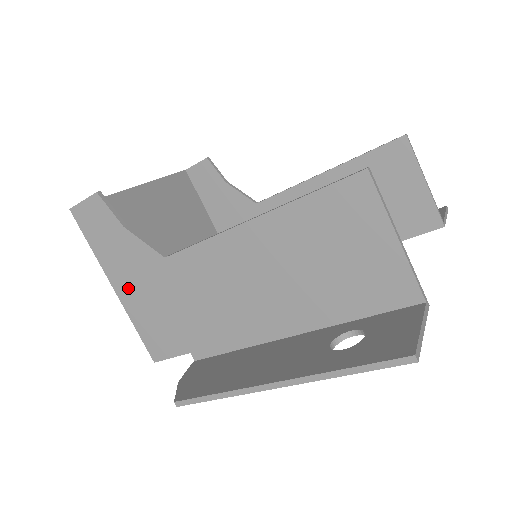
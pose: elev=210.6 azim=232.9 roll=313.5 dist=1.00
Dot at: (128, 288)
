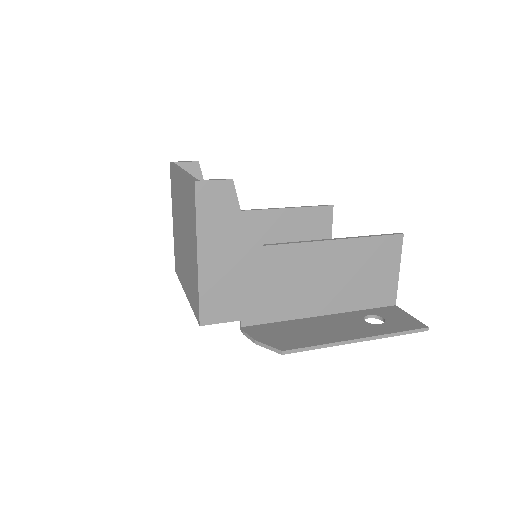
Dot at: (214, 260)
